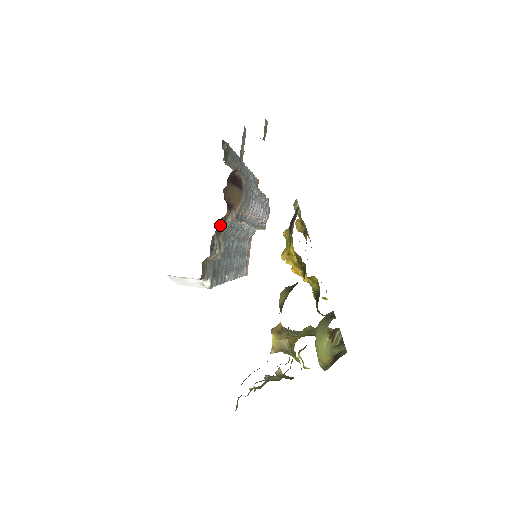
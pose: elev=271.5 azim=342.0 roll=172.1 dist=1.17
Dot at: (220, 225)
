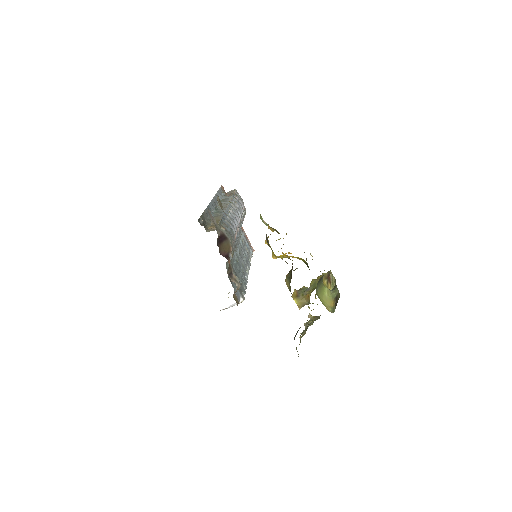
Dot at: (229, 271)
